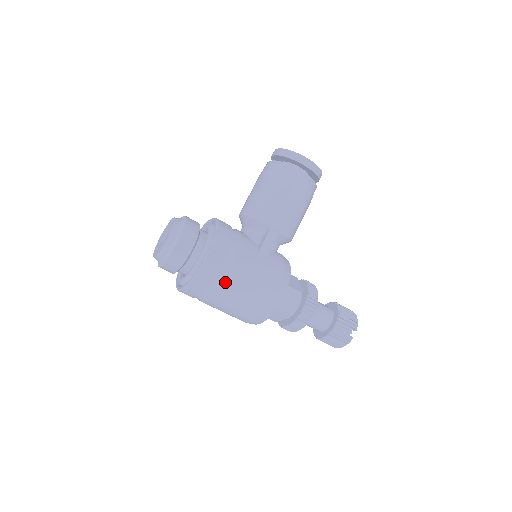
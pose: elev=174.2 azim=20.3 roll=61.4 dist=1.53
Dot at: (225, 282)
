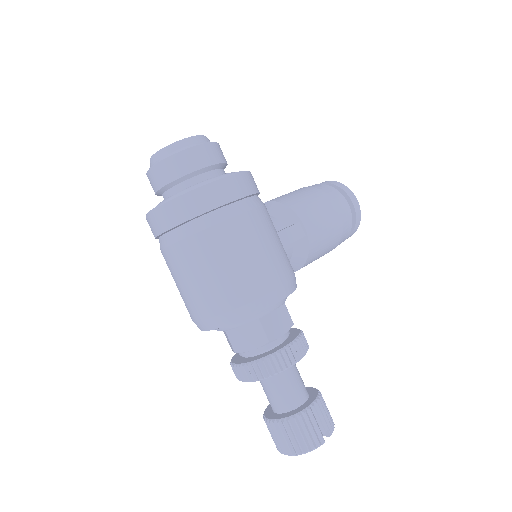
Dot at: (233, 220)
